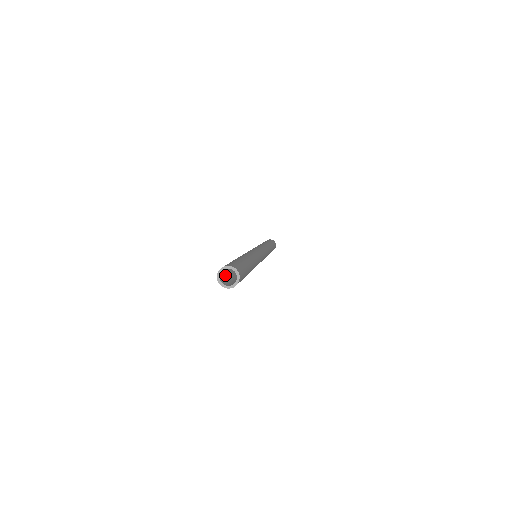
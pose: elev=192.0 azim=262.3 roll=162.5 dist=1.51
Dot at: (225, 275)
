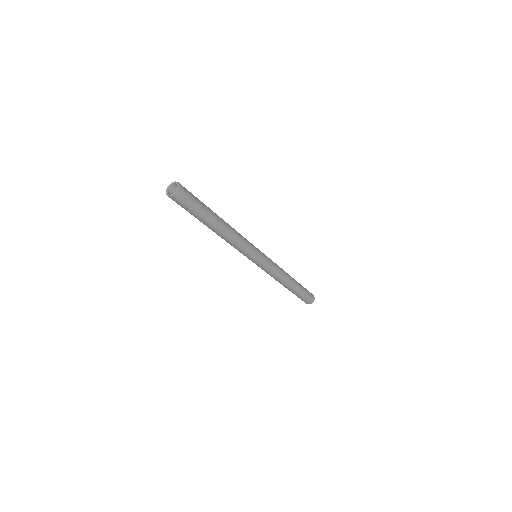
Dot at: occluded
